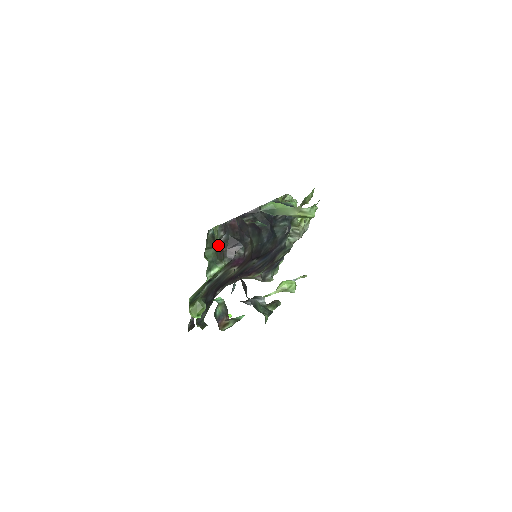
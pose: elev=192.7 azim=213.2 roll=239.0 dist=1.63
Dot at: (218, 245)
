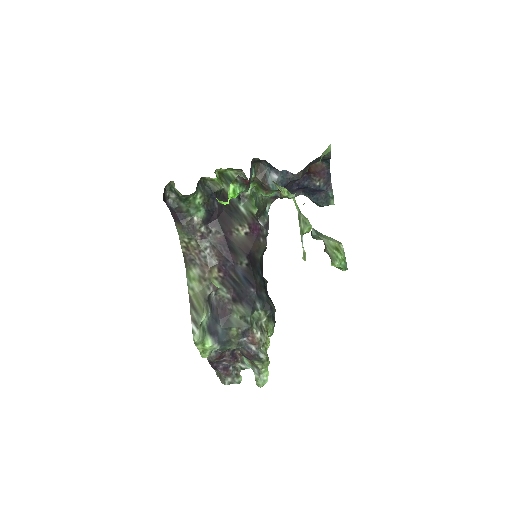
Dot at: (260, 214)
